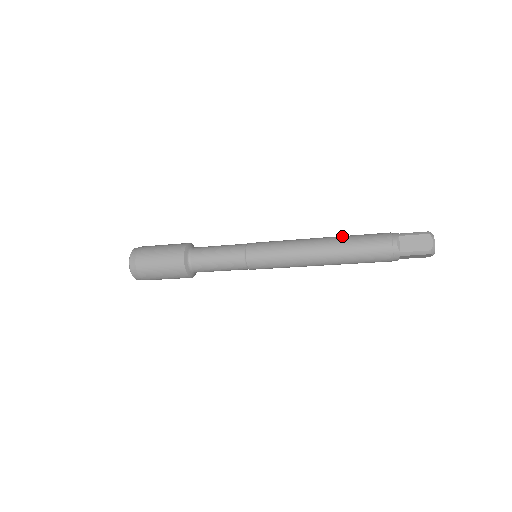
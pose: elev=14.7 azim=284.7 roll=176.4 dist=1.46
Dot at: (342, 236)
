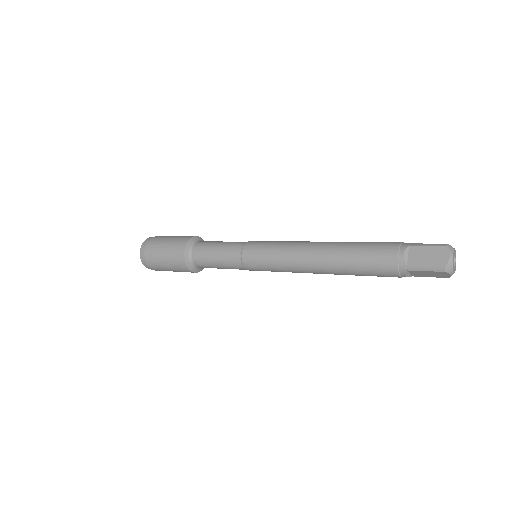
Dot at: occluded
